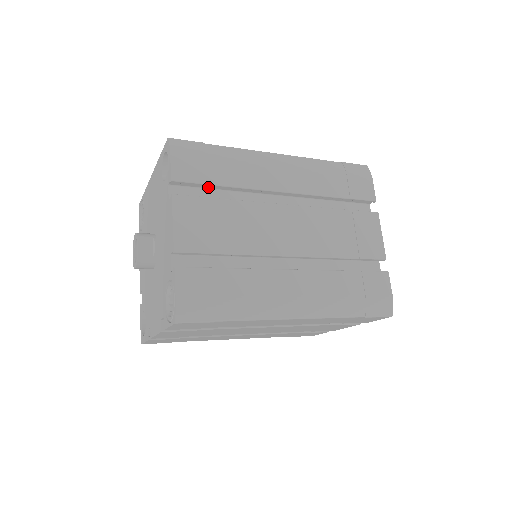
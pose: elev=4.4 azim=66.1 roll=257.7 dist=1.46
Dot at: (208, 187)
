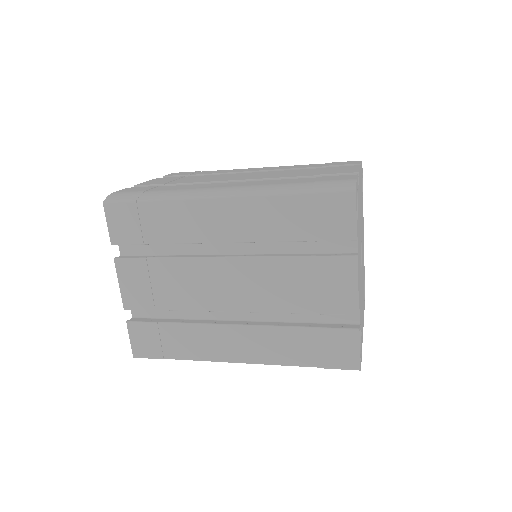
Dot at: occluded
